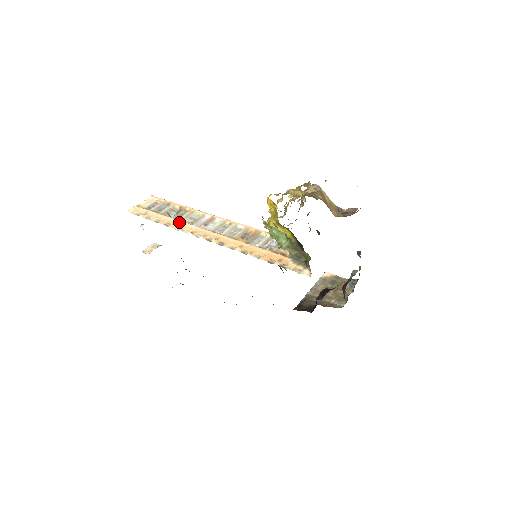
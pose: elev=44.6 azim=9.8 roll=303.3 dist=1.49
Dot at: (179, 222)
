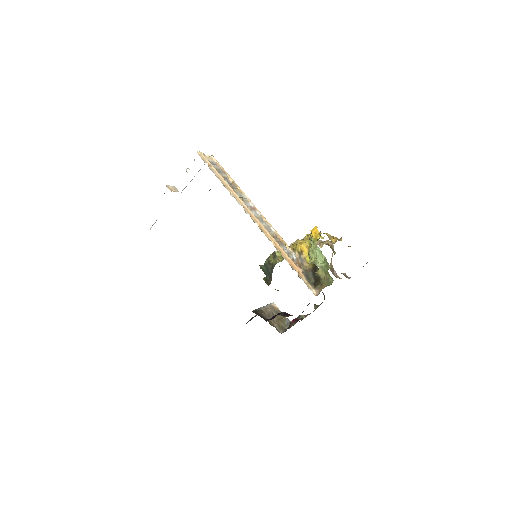
Dot at: (234, 192)
